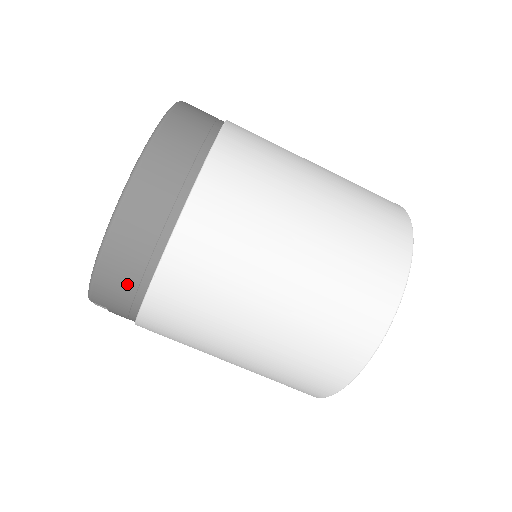
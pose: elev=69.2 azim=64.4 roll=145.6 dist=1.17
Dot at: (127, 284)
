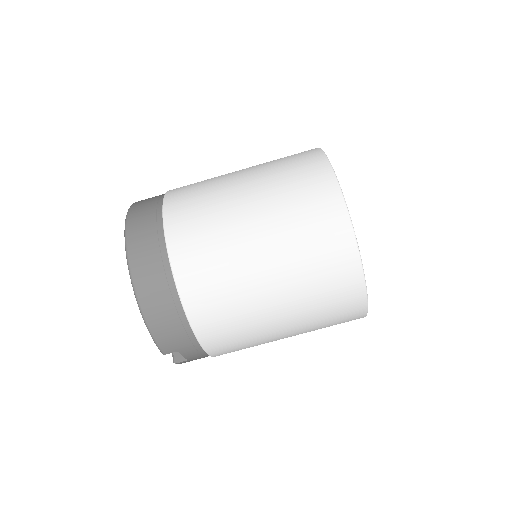
Dot at: (170, 316)
